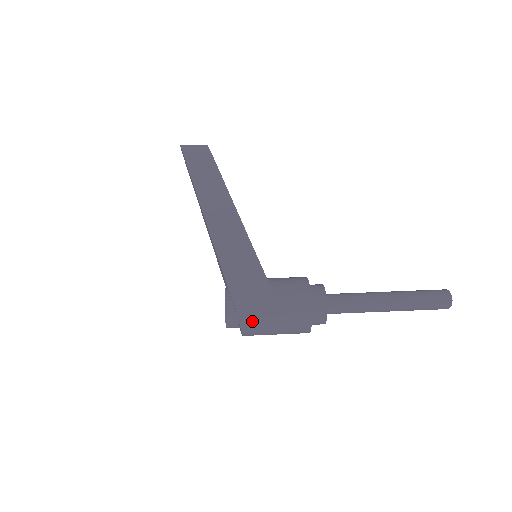
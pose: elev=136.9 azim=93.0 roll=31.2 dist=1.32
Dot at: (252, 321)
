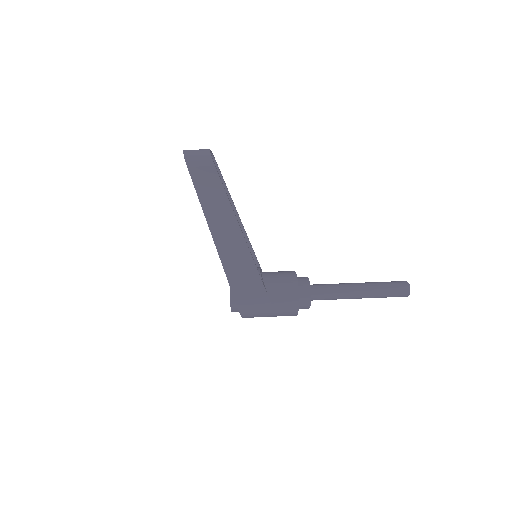
Dot at: (252, 316)
